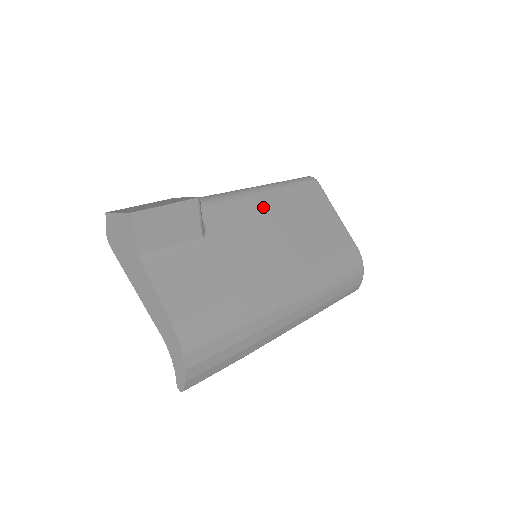
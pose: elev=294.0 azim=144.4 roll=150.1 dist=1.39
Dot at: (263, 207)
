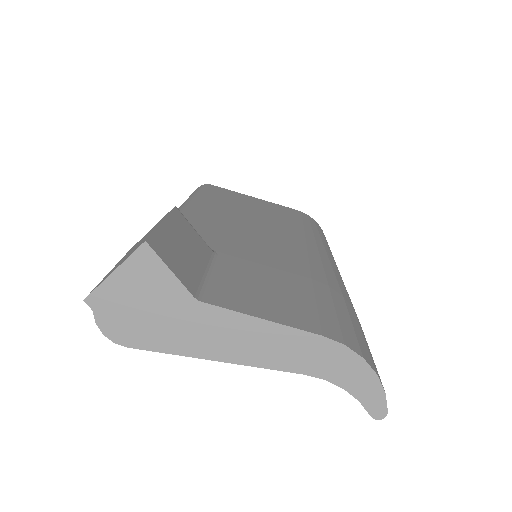
Dot at: (211, 213)
